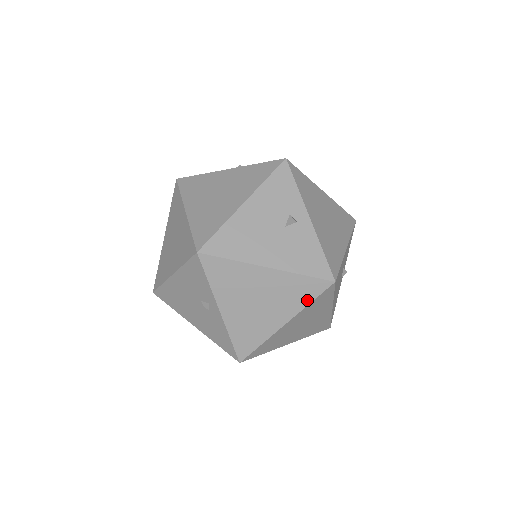
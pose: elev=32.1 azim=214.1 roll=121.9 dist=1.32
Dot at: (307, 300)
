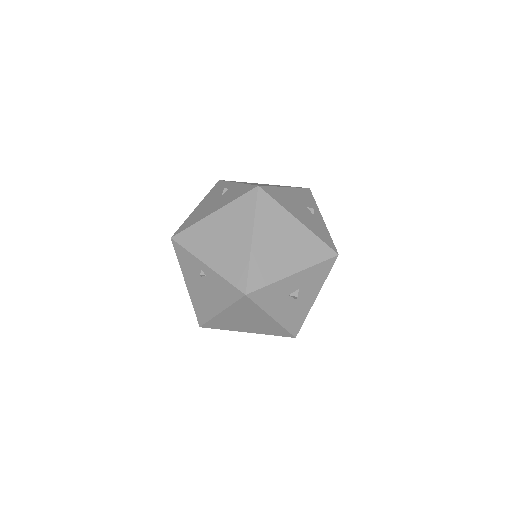
Dot at: (252, 211)
